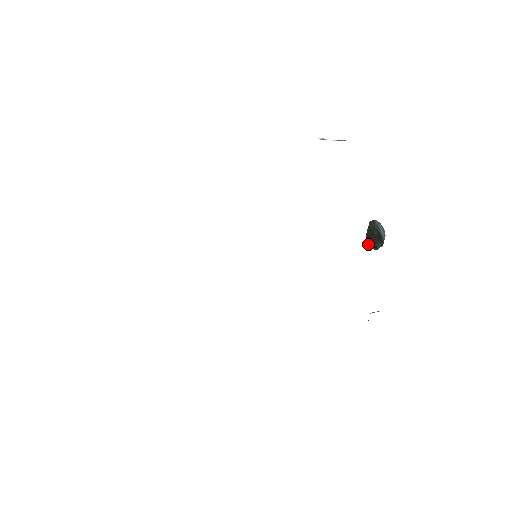
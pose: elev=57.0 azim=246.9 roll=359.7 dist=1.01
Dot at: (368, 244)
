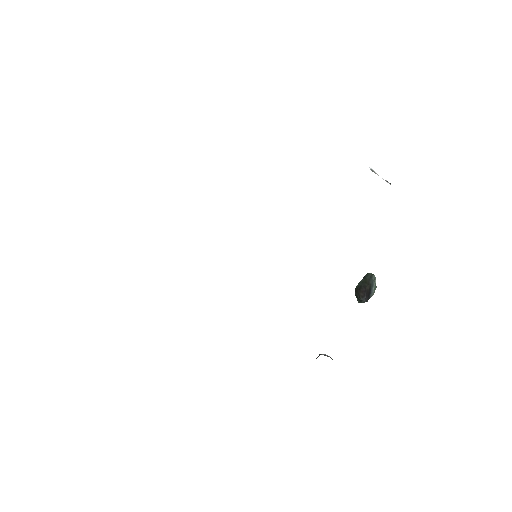
Dot at: (355, 293)
